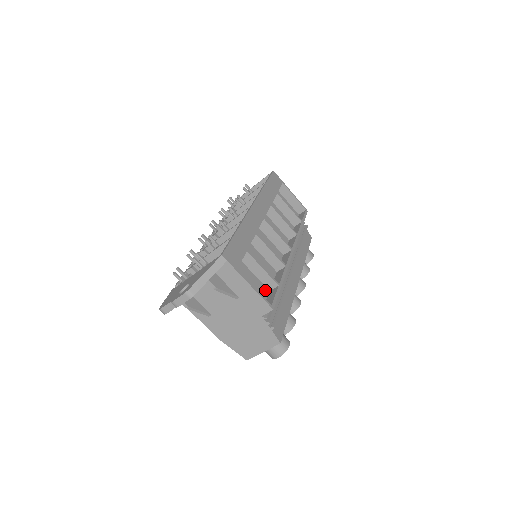
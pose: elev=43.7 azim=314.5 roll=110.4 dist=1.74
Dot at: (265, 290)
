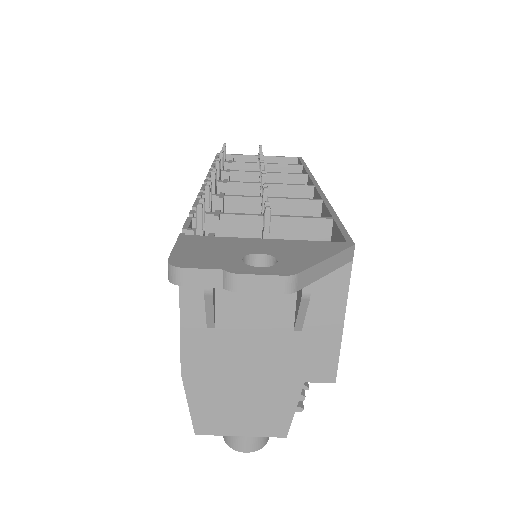
Dot at: occluded
